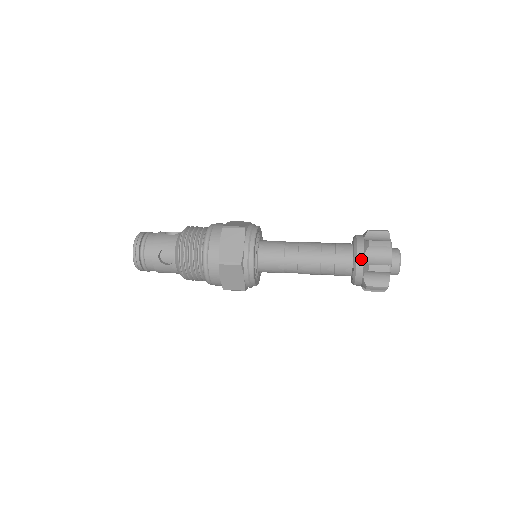
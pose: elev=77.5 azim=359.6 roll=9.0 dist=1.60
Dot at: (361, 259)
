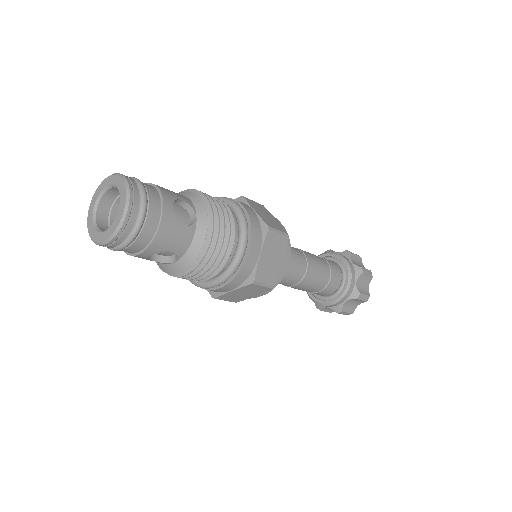
Dot at: (351, 264)
